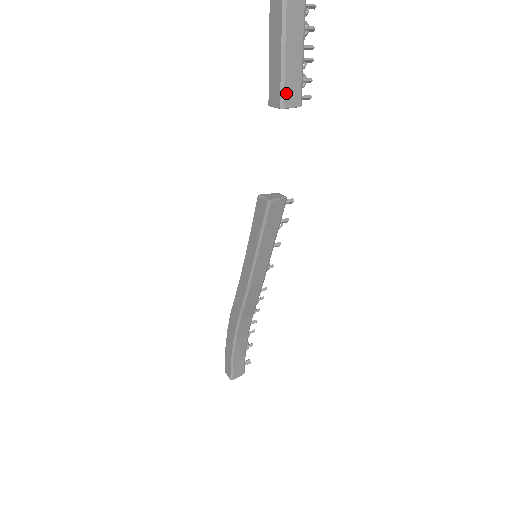
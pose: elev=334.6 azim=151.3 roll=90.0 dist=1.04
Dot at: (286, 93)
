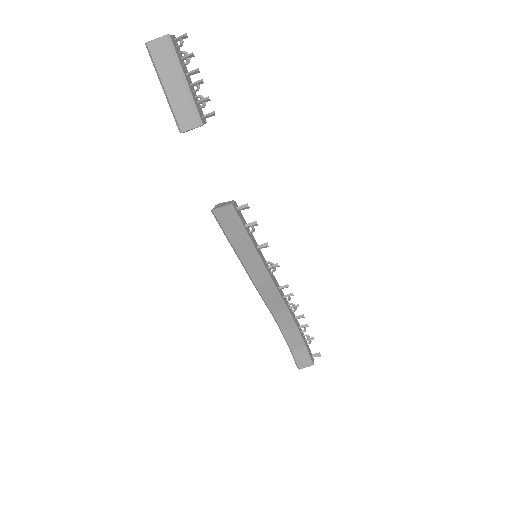
Dot at: (179, 119)
